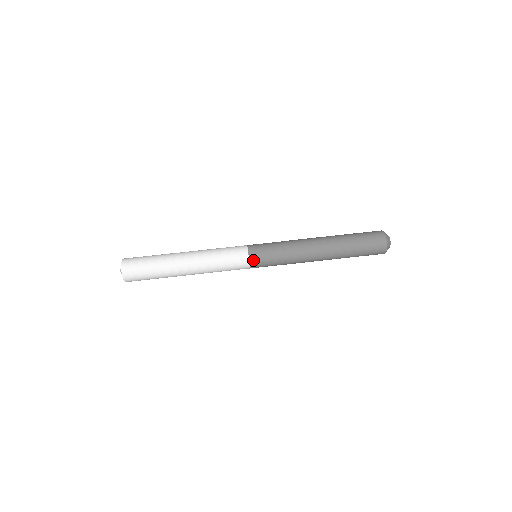
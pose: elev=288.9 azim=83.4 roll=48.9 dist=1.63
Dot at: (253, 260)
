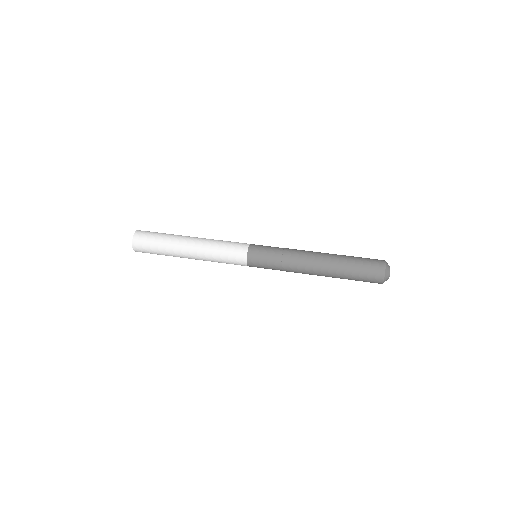
Dot at: (251, 257)
